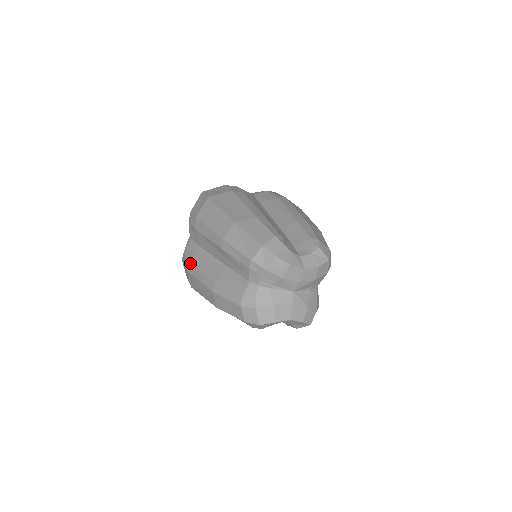
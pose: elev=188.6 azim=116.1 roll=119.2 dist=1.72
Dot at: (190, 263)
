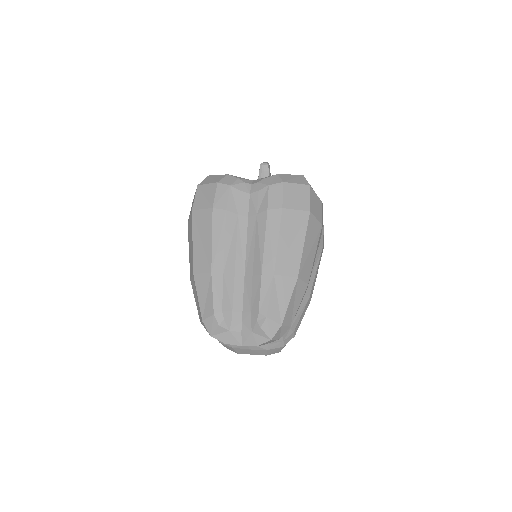
Dot at: occluded
